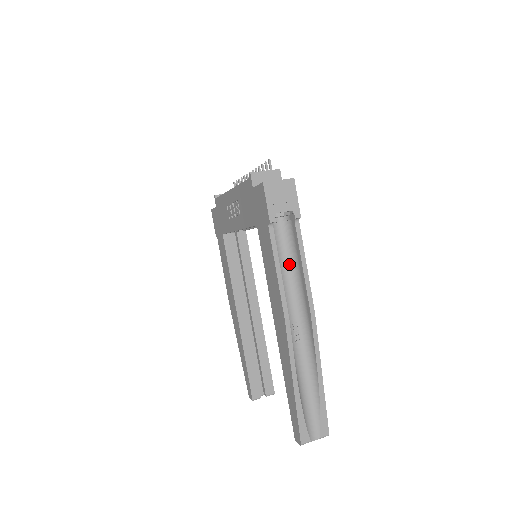
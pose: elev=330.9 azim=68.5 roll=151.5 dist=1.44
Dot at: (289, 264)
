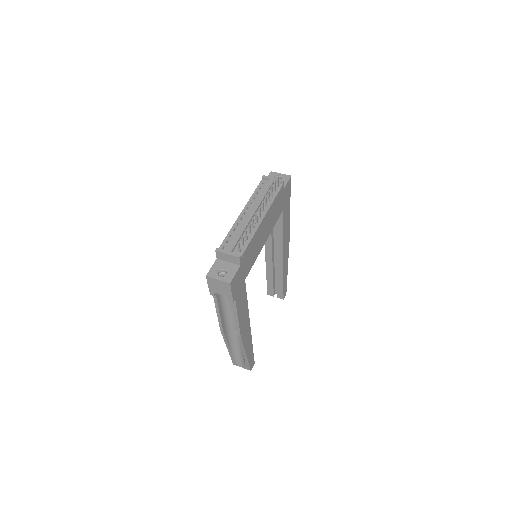
Dot at: occluded
